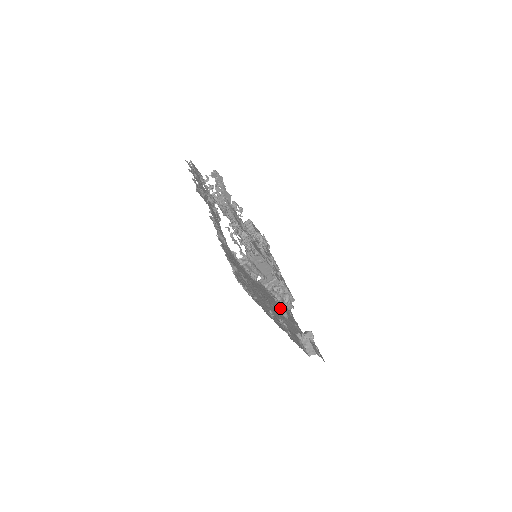
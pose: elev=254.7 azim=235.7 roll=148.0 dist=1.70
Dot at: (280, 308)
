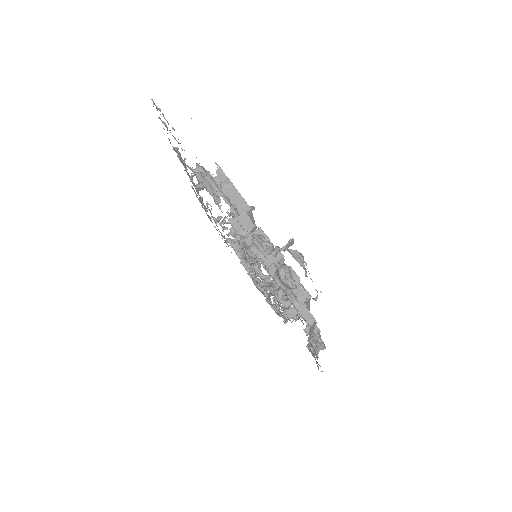
Dot at: occluded
